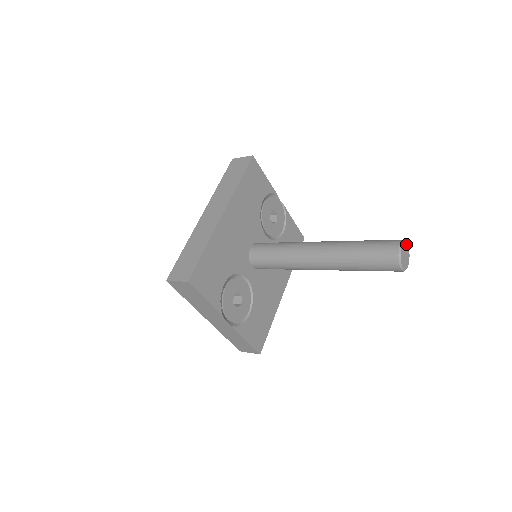
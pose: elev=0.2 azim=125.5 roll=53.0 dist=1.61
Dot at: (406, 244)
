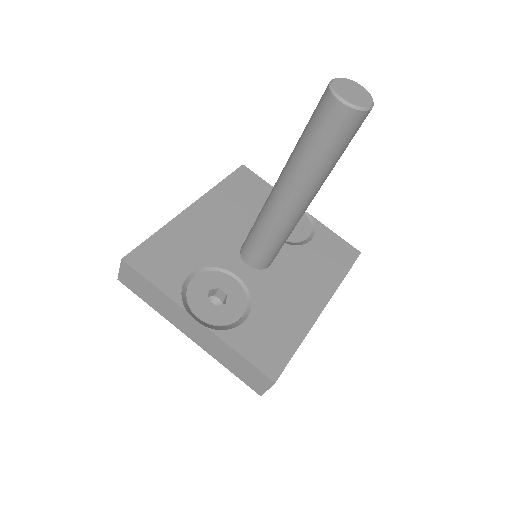
Dot at: (355, 84)
